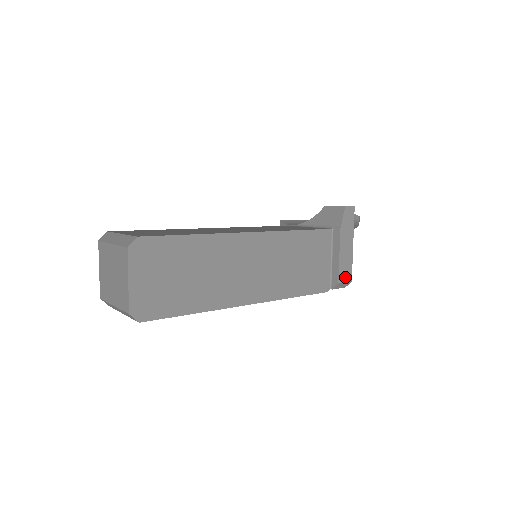
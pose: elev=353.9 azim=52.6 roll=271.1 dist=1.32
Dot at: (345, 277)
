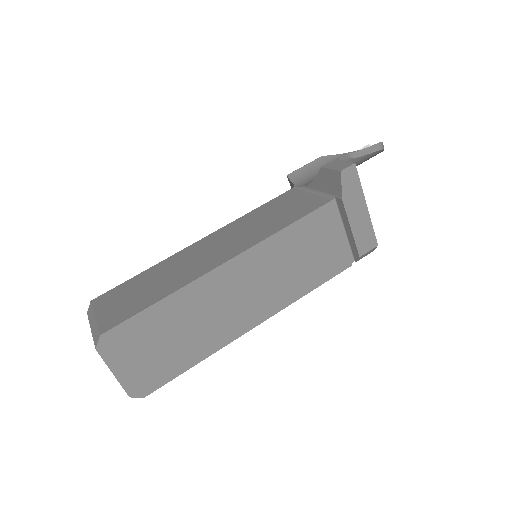
Dot at: (367, 246)
